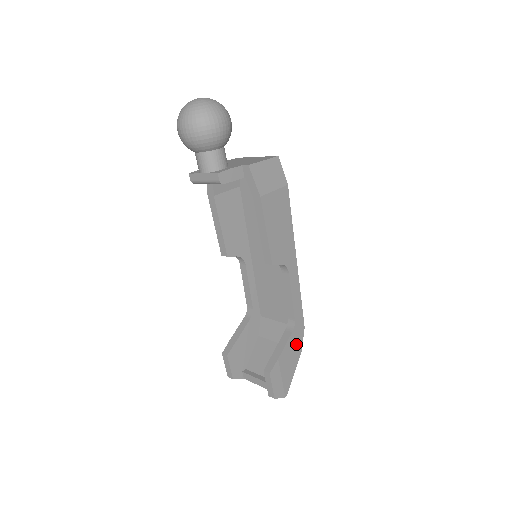
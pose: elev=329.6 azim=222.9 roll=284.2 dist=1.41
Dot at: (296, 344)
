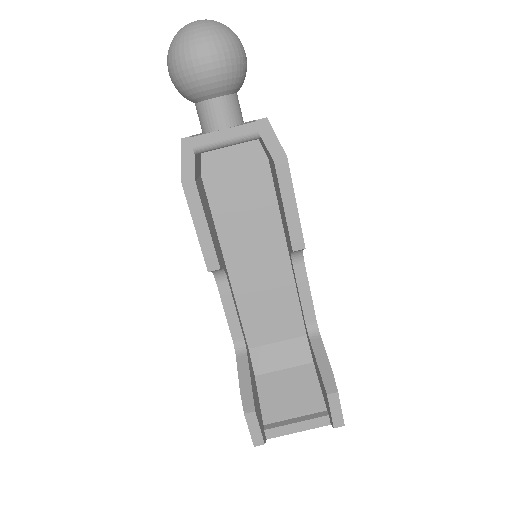
Dot at: occluded
